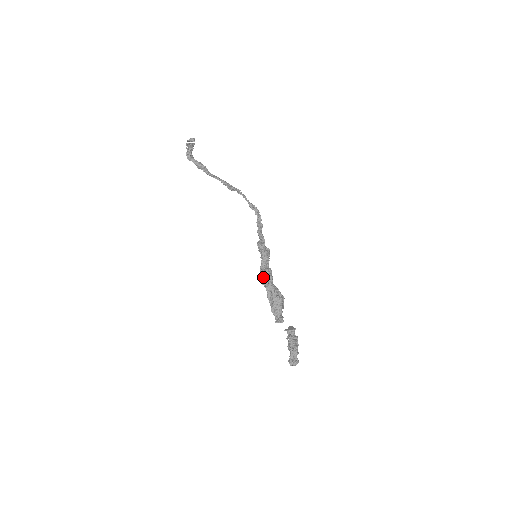
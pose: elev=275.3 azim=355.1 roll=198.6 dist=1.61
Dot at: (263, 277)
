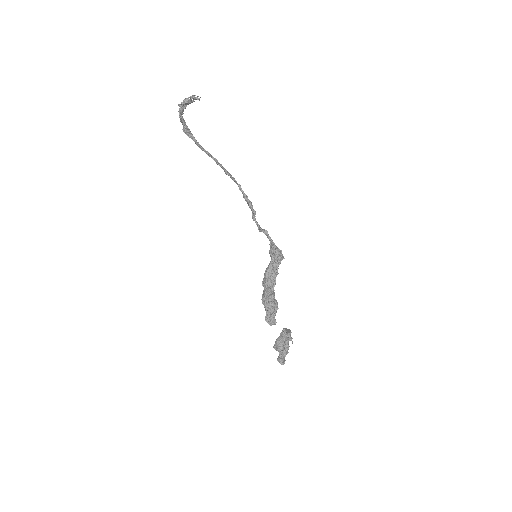
Dot at: (269, 280)
